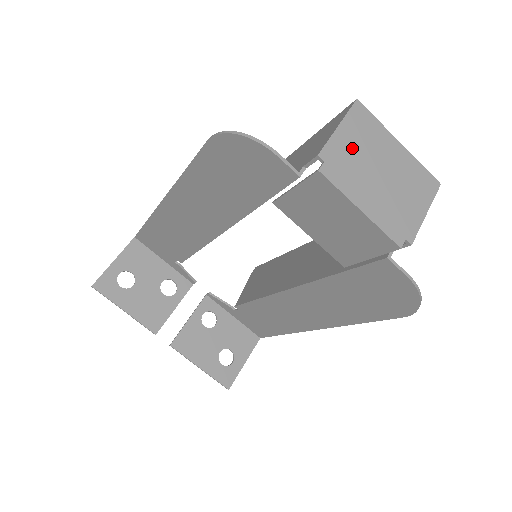
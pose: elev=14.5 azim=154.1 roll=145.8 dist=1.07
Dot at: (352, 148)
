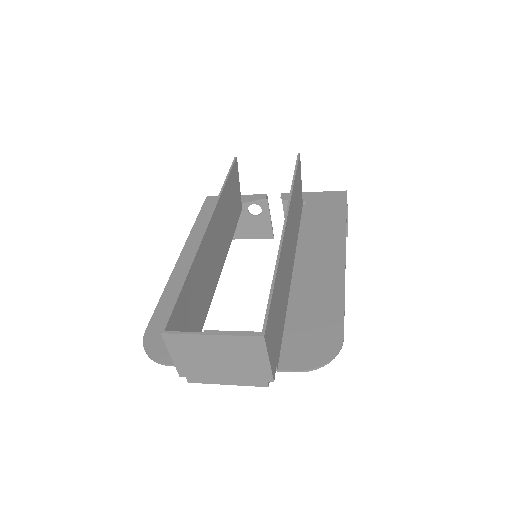
Dot at: (190, 361)
